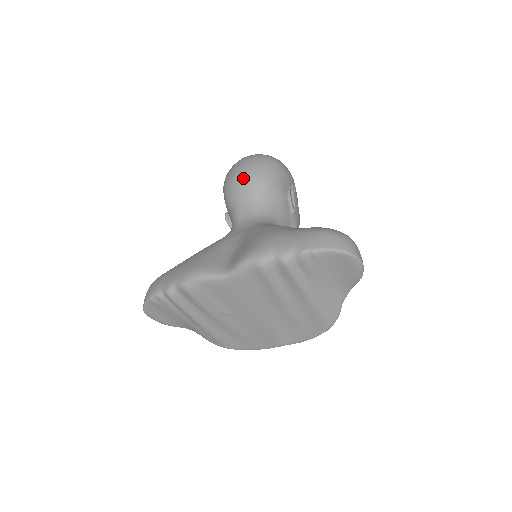
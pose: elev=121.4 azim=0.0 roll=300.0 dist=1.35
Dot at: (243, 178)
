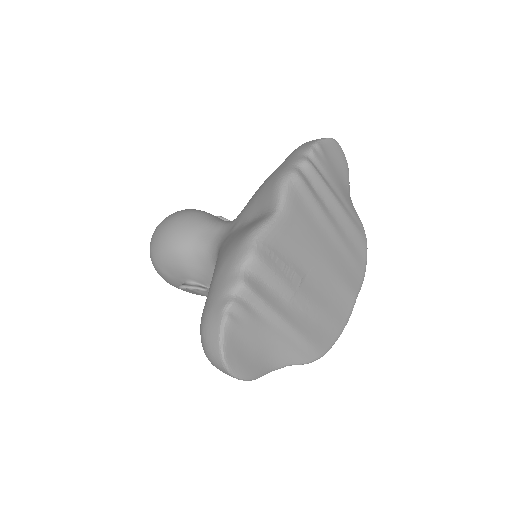
Dot at: (180, 220)
